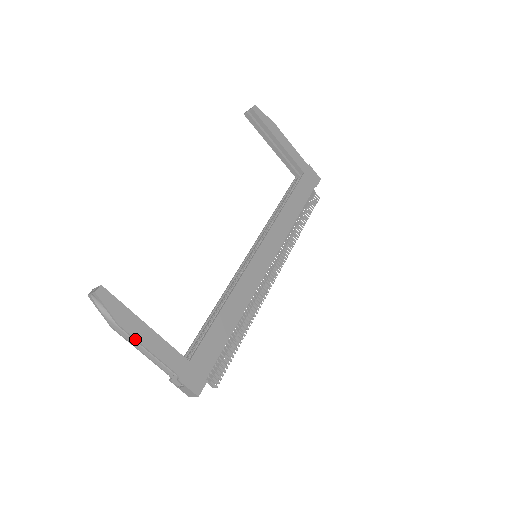
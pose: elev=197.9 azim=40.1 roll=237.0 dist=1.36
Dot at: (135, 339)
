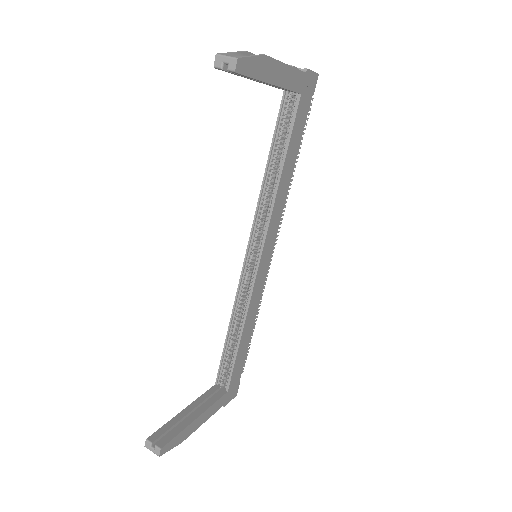
Dot at: occluded
